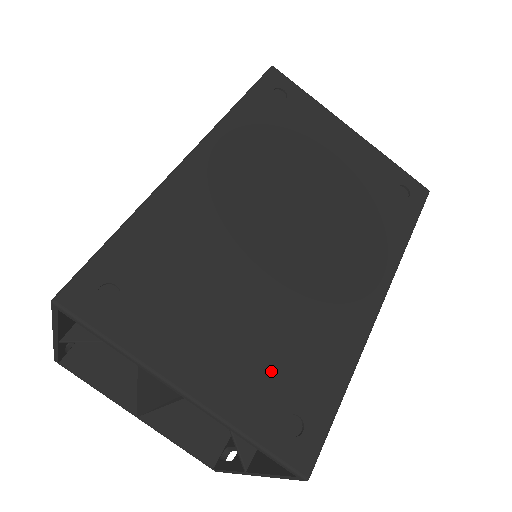
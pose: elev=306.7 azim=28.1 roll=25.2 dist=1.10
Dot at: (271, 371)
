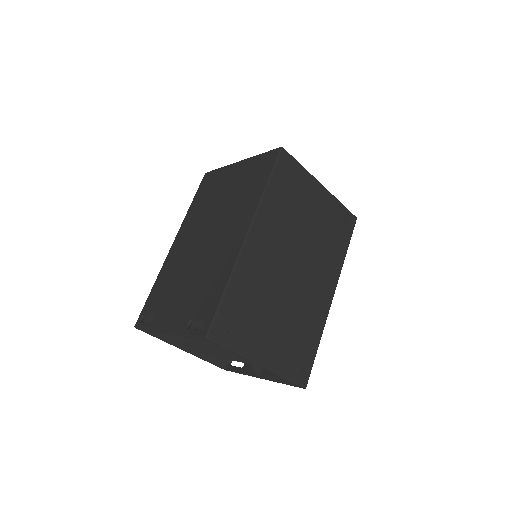
Dot at: (291, 345)
